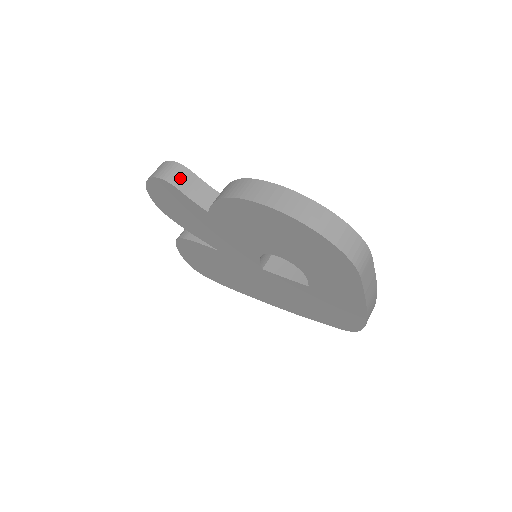
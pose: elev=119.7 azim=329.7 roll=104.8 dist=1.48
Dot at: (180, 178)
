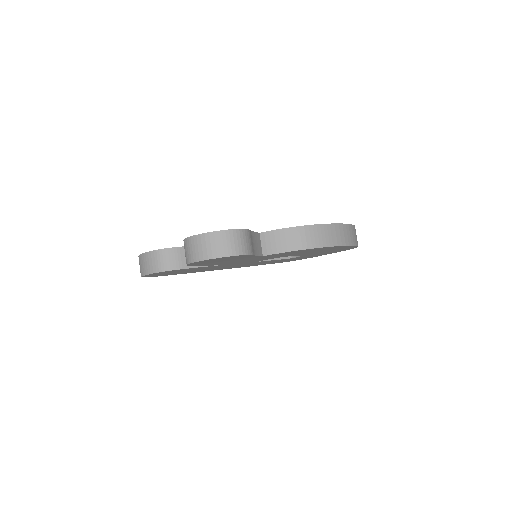
Dot at: (250, 244)
